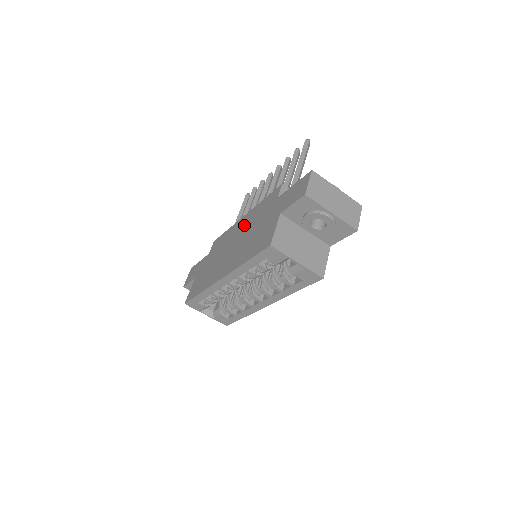
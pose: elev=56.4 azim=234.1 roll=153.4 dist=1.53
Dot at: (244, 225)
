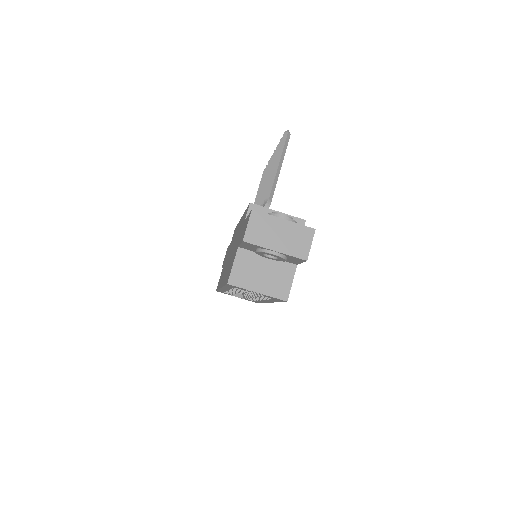
Dot at: (237, 232)
